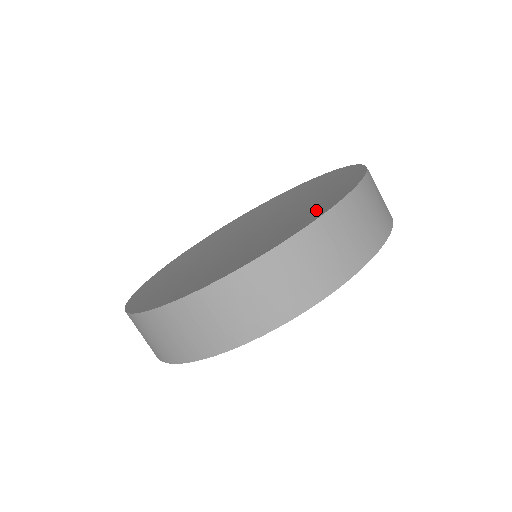
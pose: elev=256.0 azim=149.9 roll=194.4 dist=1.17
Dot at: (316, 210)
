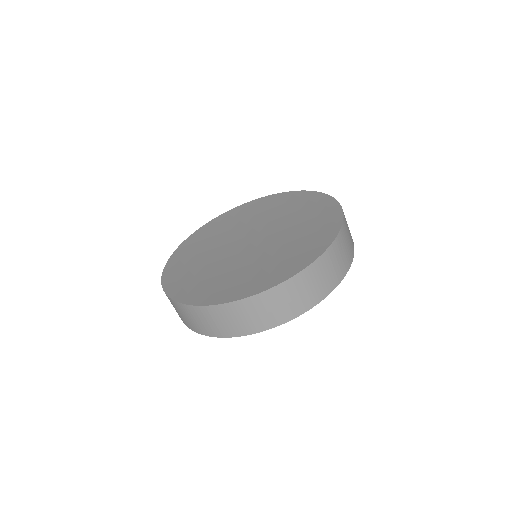
Dot at: (238, 288)
